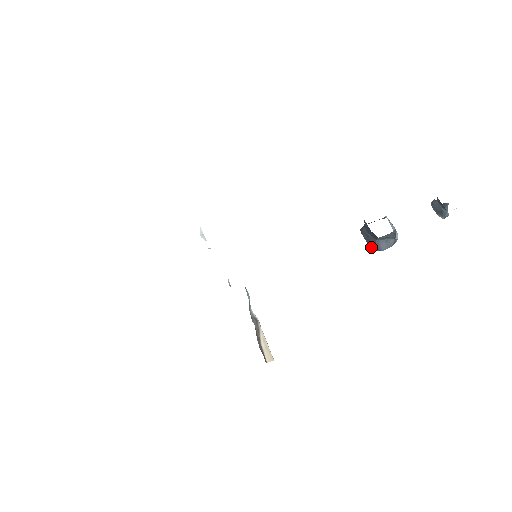
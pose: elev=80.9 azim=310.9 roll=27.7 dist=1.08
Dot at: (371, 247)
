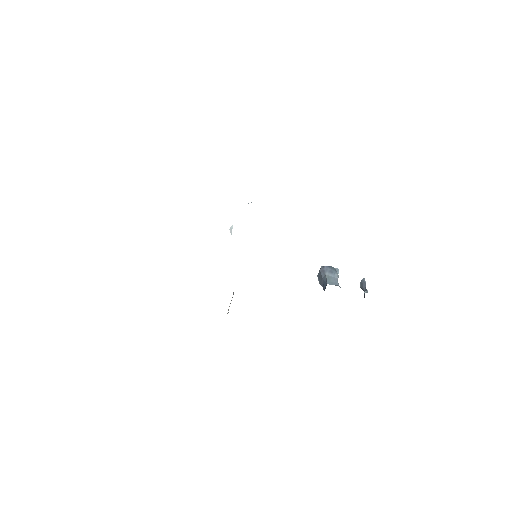
Dot at: (318, 279)
